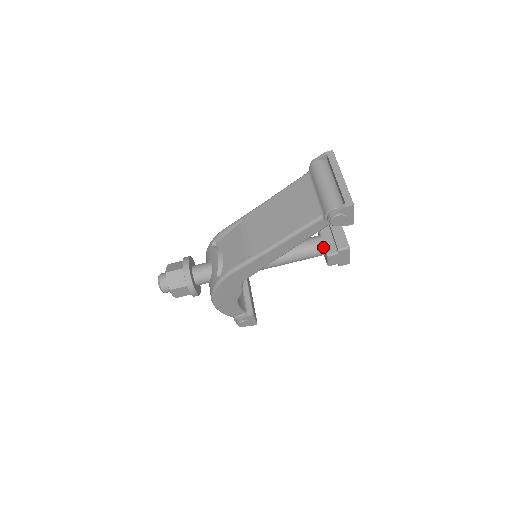
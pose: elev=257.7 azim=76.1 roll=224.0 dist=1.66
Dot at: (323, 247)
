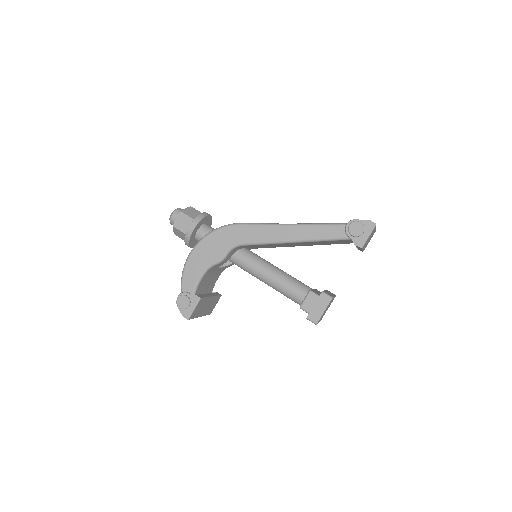
Dot at: occluded
